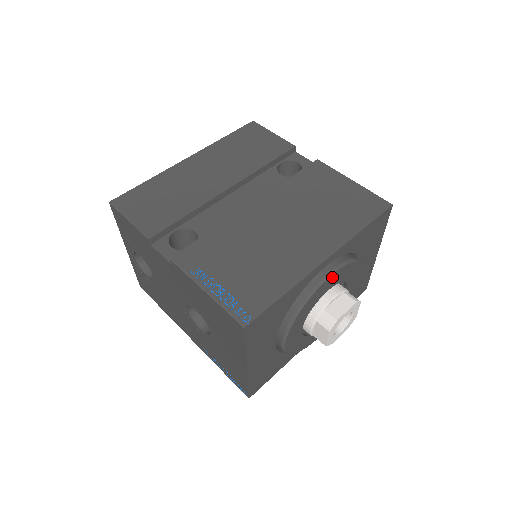
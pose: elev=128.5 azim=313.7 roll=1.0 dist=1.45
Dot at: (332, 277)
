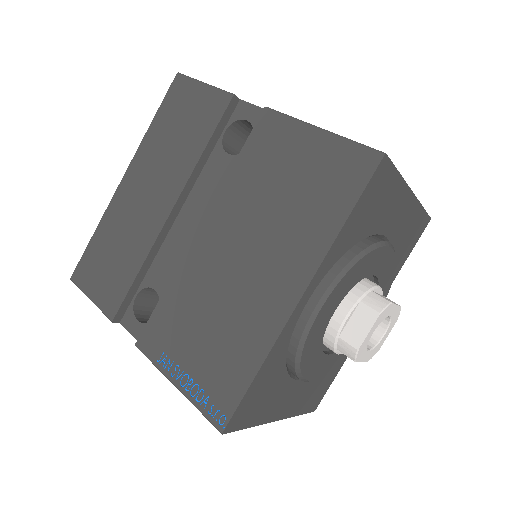
Dot at: (325, 306)
